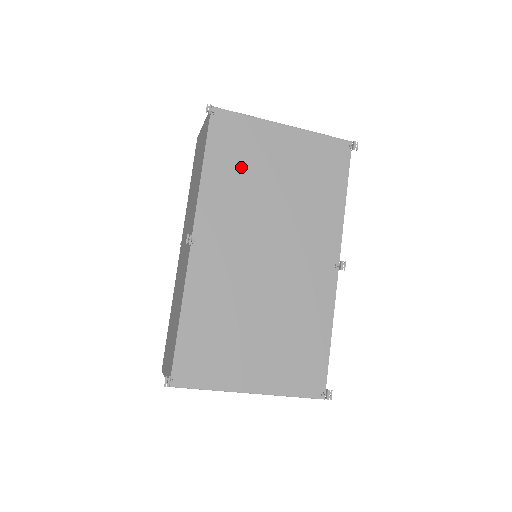
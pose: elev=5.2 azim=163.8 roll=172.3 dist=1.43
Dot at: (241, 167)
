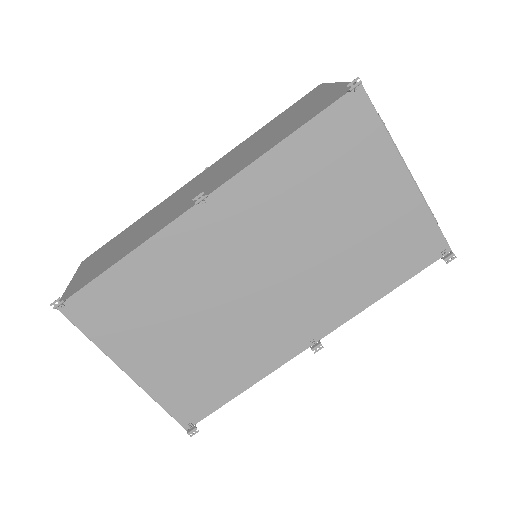
Dot at: (323, 174)
